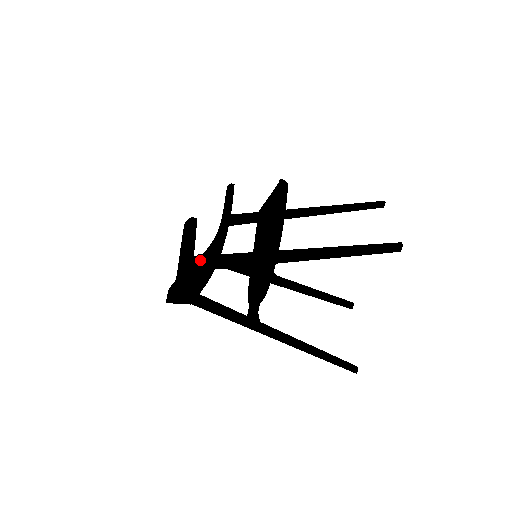
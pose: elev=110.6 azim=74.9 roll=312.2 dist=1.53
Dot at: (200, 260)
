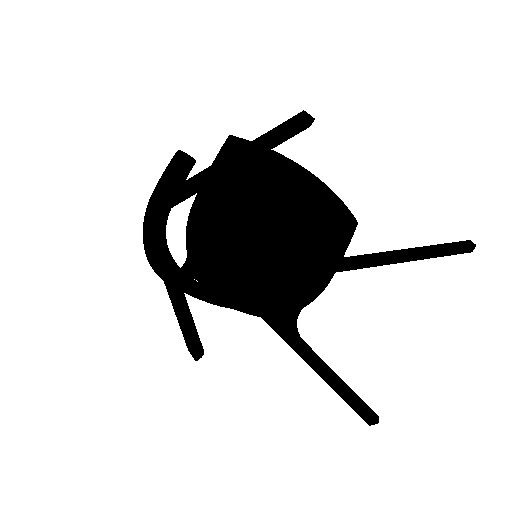
Dot at: (170, 191)
